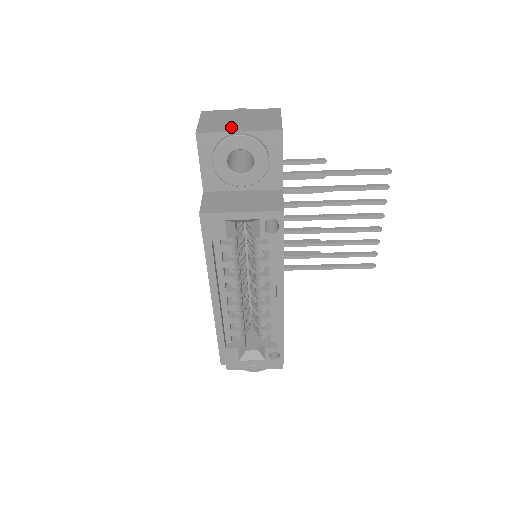
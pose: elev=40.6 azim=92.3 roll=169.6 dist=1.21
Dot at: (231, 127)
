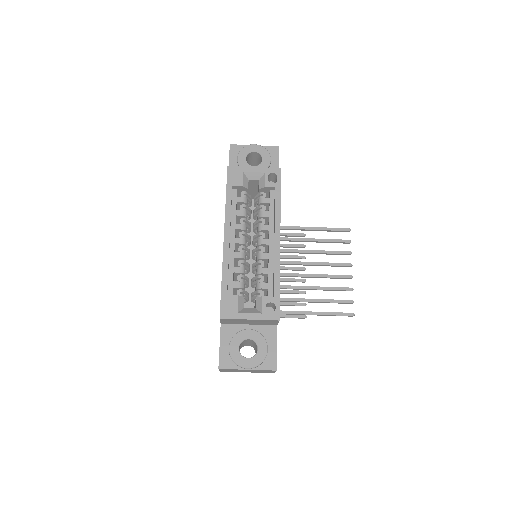
Dot at: occluded
